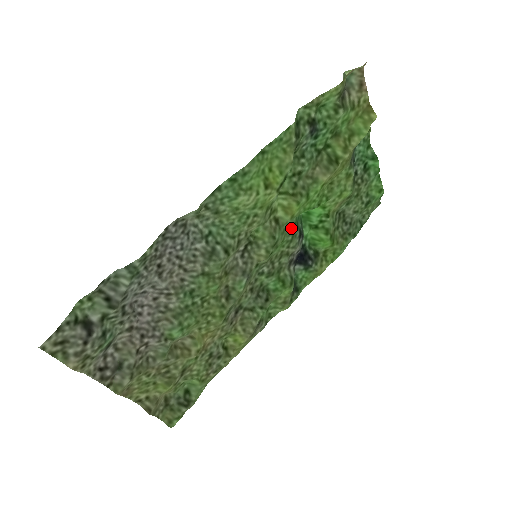
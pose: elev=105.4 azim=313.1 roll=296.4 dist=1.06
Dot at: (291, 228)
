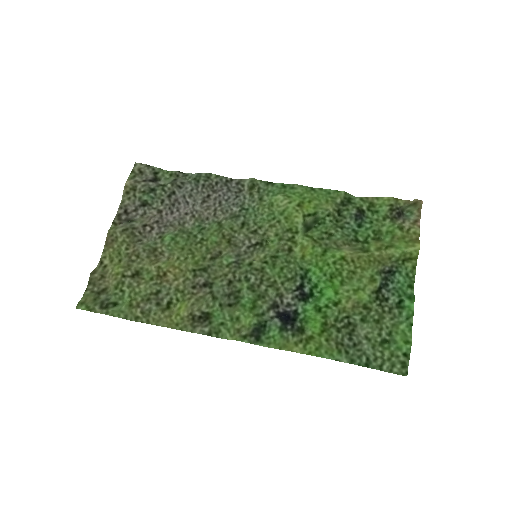
Dot at: (296, 270)
